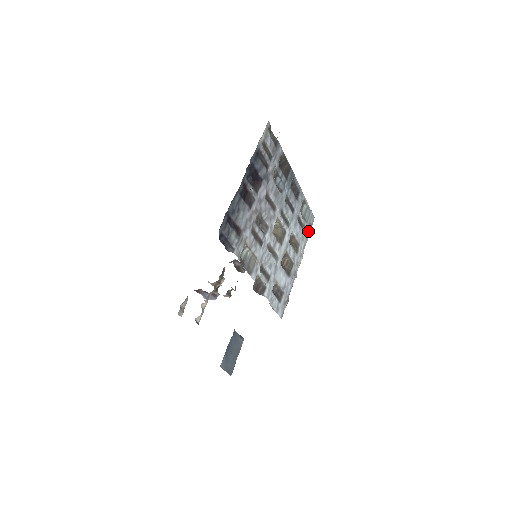
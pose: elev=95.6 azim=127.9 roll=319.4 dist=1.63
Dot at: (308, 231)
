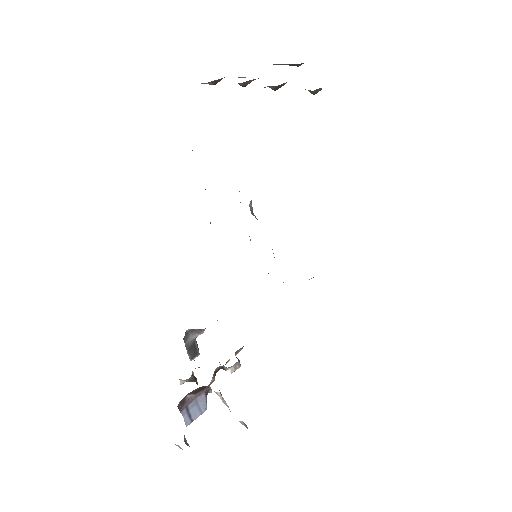
Dot at: occluded
